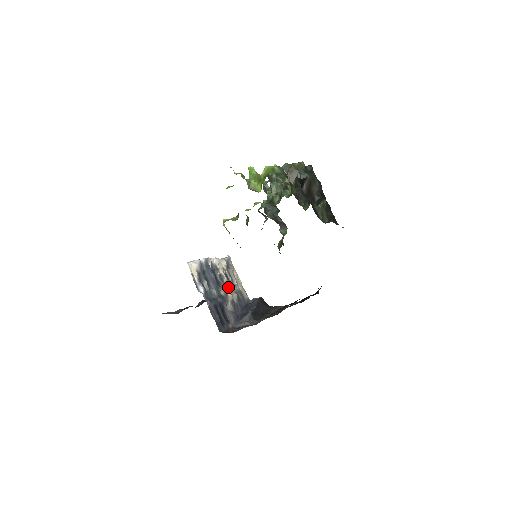
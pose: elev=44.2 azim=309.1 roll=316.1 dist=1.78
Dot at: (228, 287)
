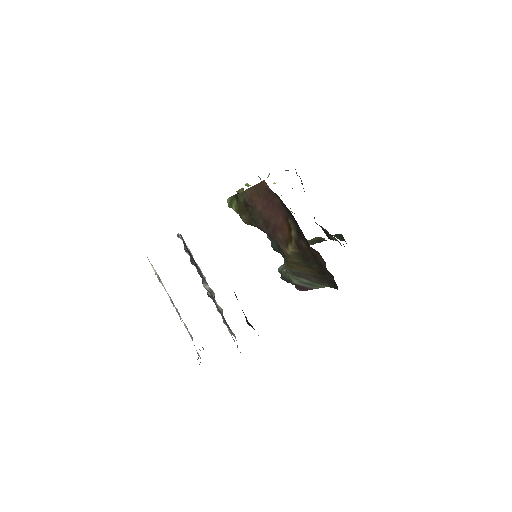
Dot at: occluded
